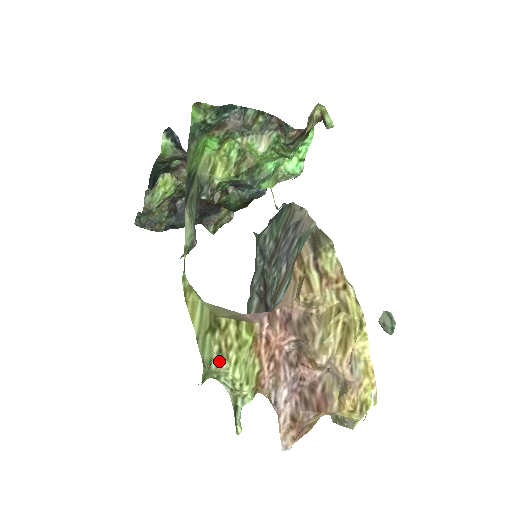
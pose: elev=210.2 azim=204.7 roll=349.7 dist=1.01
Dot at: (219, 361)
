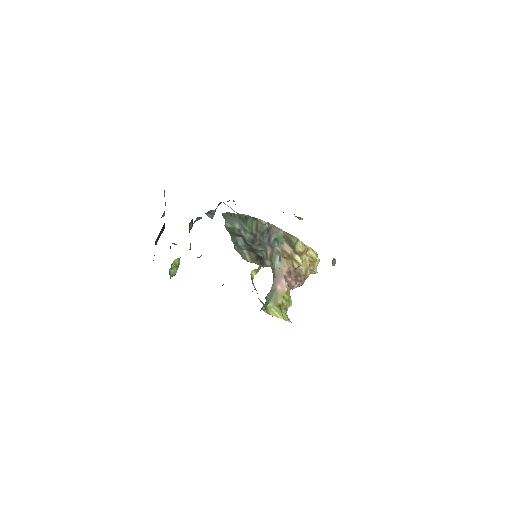
Dot at: (286, 311)
